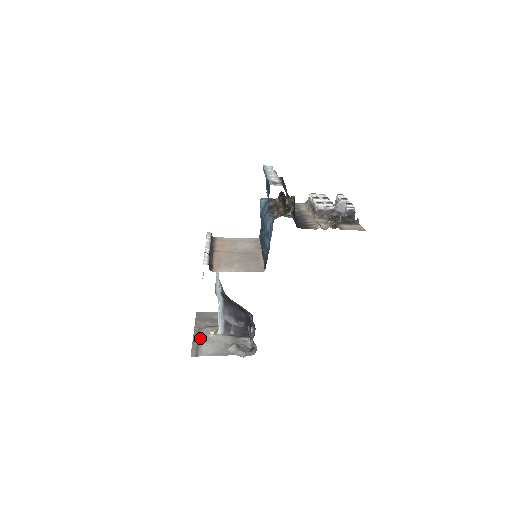
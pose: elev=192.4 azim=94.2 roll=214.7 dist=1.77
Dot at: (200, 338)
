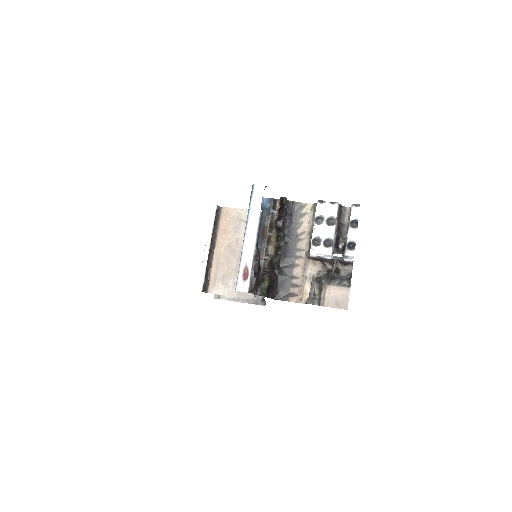
Dot at: occluded
